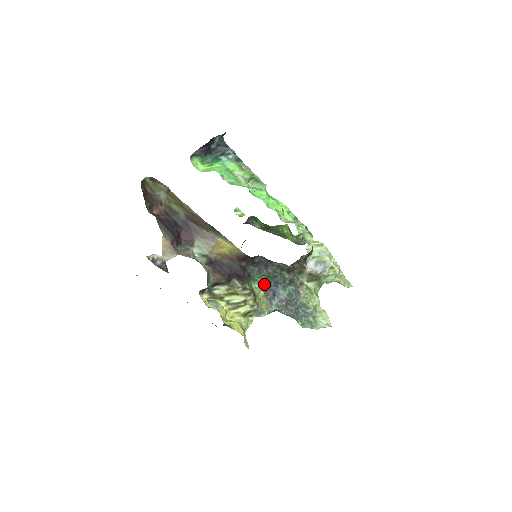
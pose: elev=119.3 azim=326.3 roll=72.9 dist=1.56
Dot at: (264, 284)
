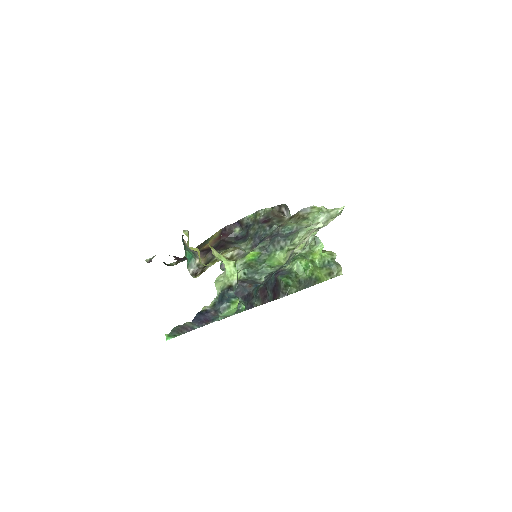
Dot at: (252, 248)
